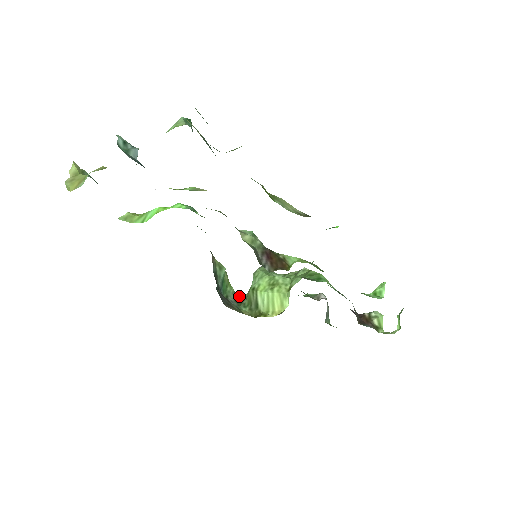
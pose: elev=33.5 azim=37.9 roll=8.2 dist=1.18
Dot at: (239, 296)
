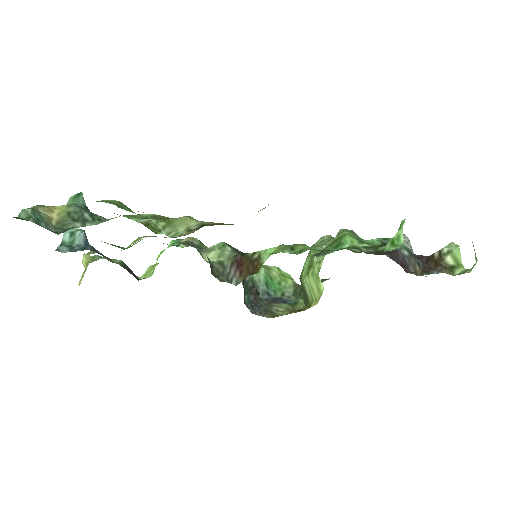
Dot at: (300, 286)
